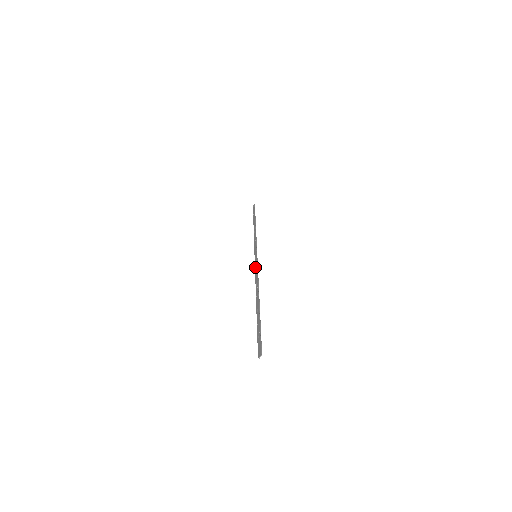
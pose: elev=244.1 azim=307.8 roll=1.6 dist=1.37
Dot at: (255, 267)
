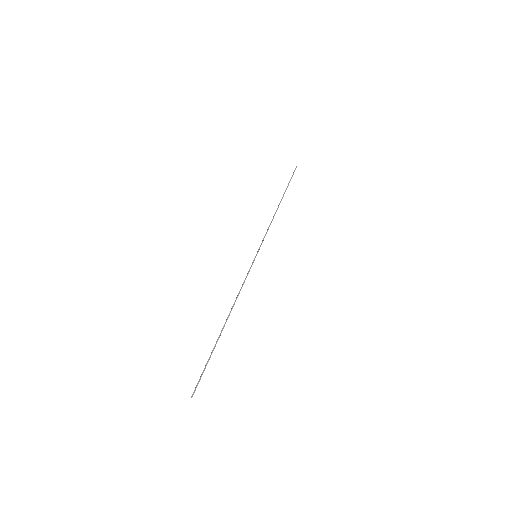
Dot at: (247, 273)
